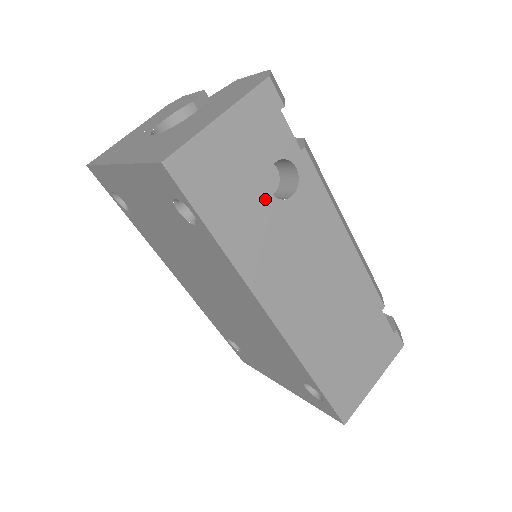
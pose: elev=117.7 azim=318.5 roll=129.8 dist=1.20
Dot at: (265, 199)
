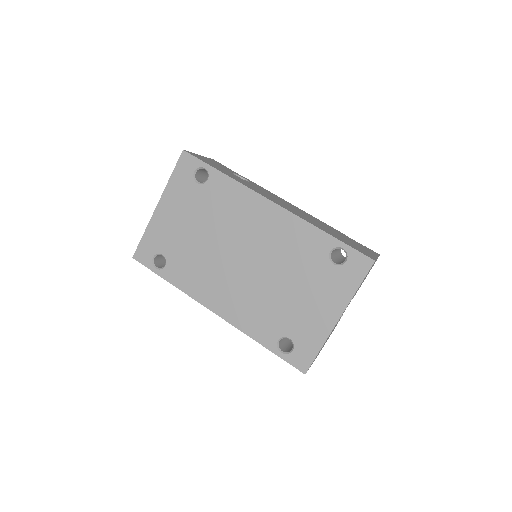
Dot at: (236, 176)
